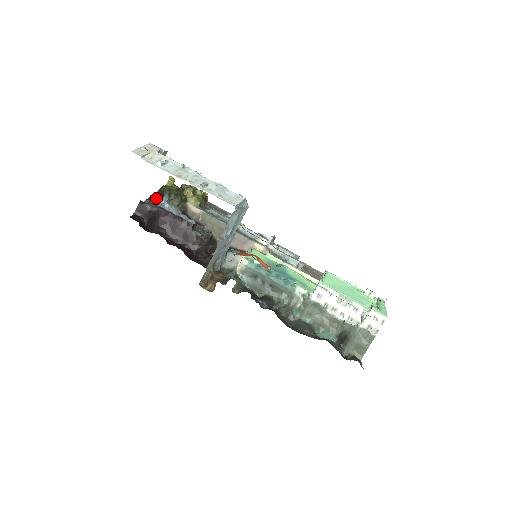
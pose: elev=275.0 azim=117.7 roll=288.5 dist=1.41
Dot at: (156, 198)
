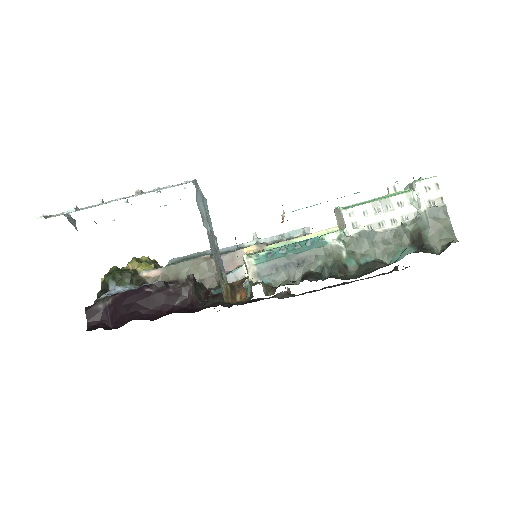
Dot at: occluded
